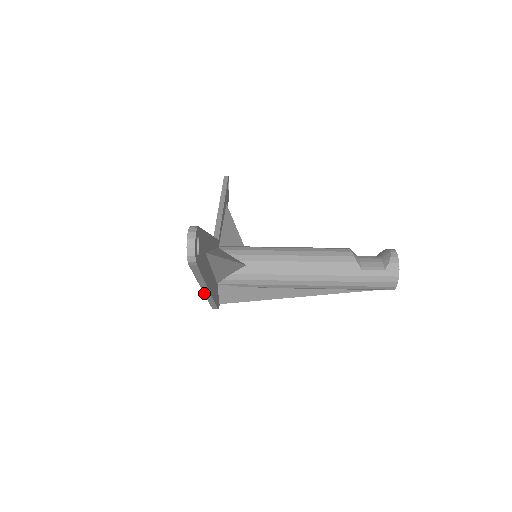
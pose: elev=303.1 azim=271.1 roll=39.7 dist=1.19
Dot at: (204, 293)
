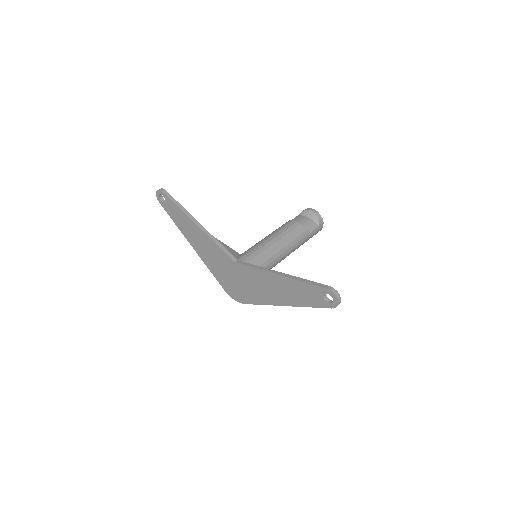
Dot at: occluded
